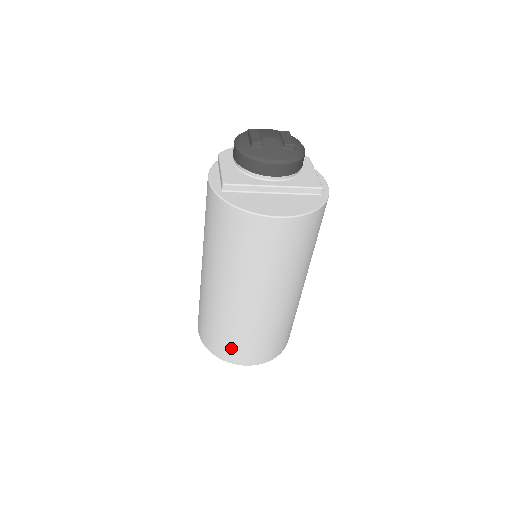
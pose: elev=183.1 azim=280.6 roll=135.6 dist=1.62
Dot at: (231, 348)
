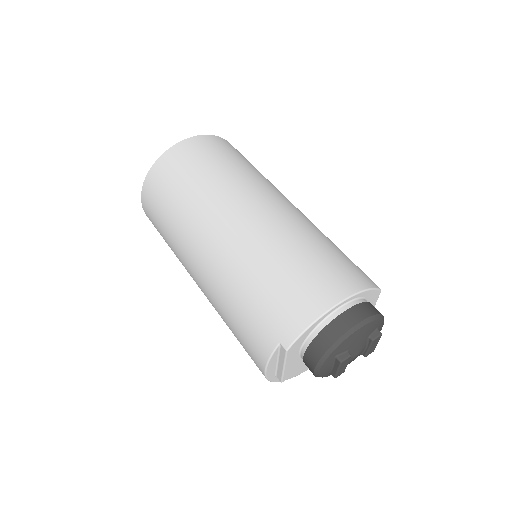
Dot at: occluded
